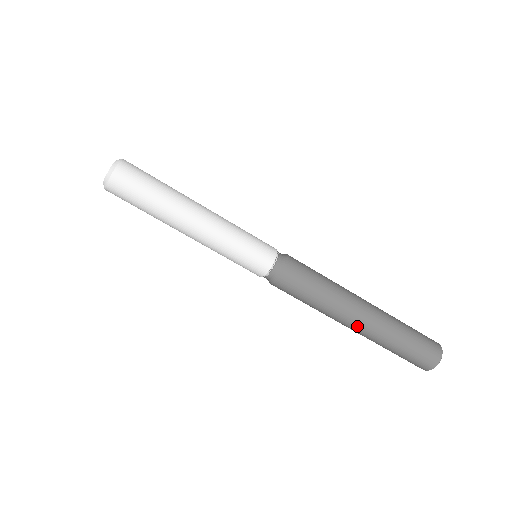
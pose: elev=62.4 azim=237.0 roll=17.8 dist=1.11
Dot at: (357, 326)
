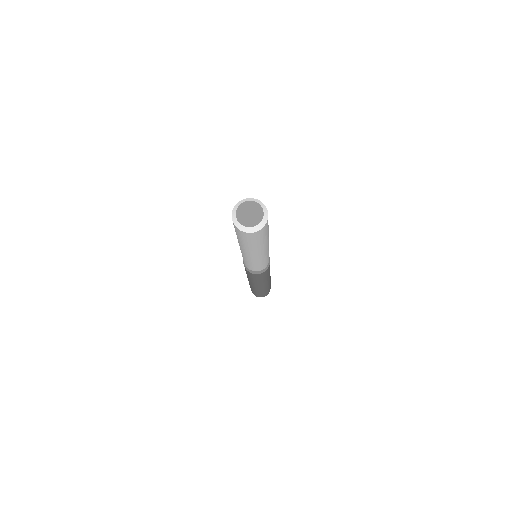
Dot at: (261, 287)
